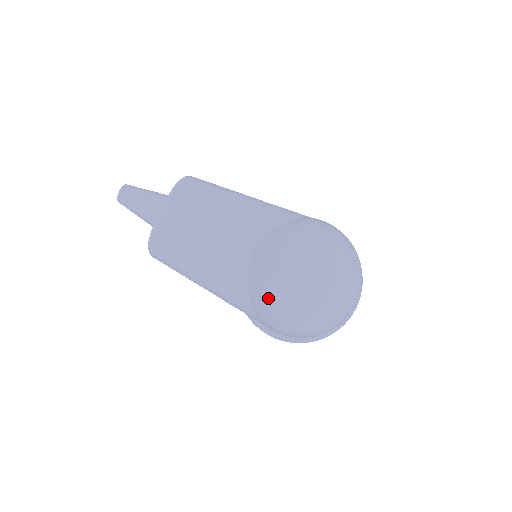
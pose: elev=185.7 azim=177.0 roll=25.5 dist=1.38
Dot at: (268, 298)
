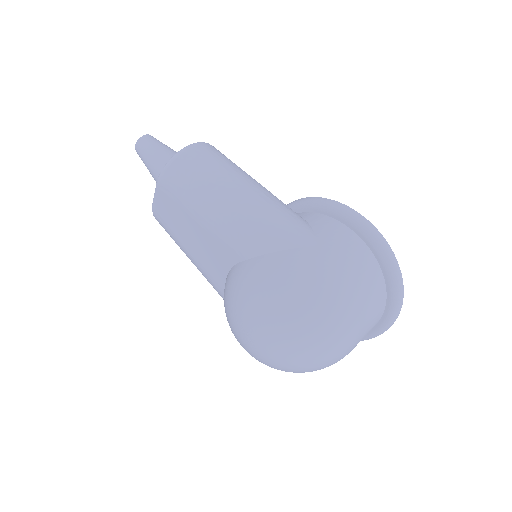
Dot at: occluded
